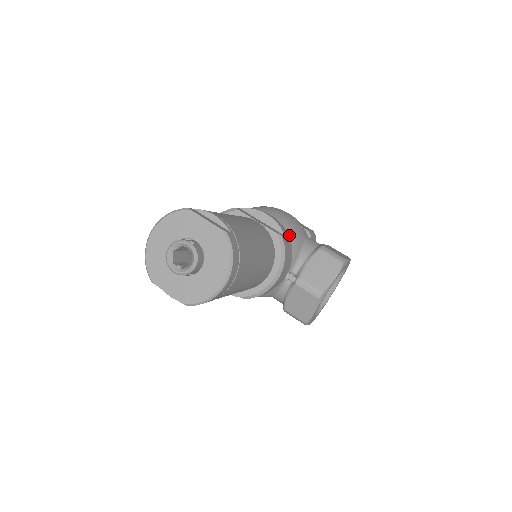
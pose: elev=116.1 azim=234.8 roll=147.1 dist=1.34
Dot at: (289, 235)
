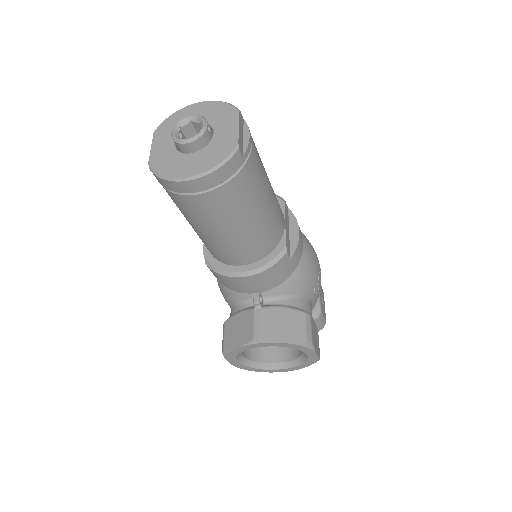
Dot at: (297, 271)
